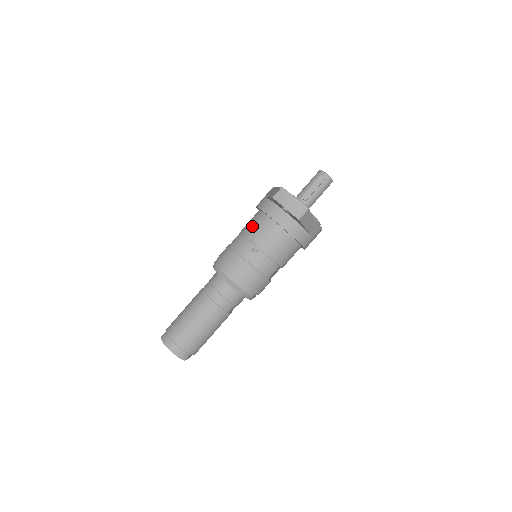
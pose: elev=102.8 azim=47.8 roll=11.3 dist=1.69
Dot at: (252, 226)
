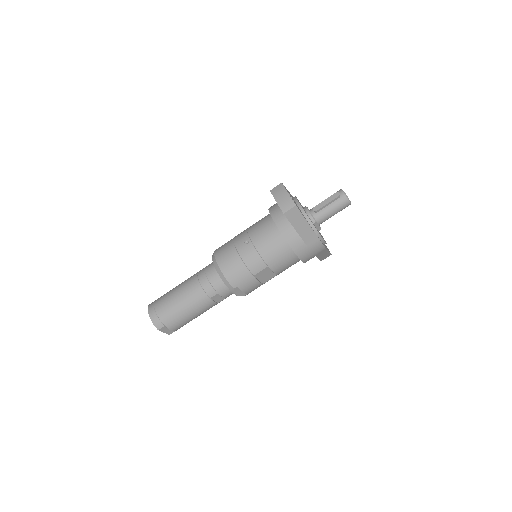
Dot at: (256, 222)
